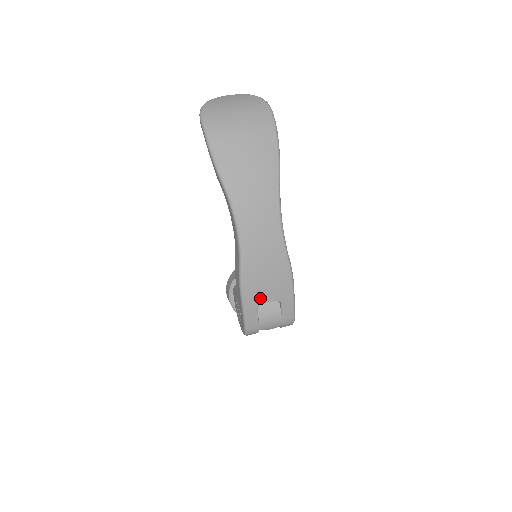
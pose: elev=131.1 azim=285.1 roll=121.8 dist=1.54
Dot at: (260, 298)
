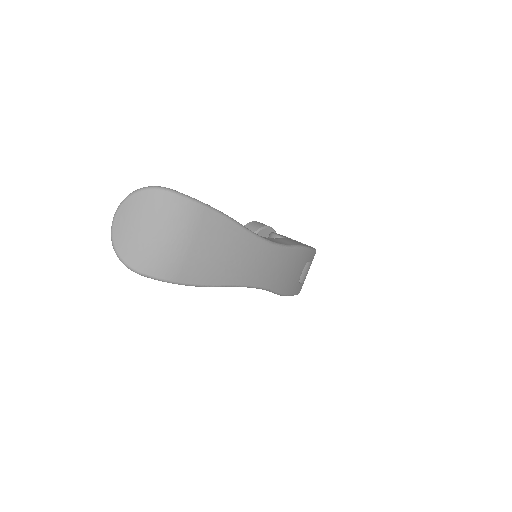
Dot at: (297, 280)
